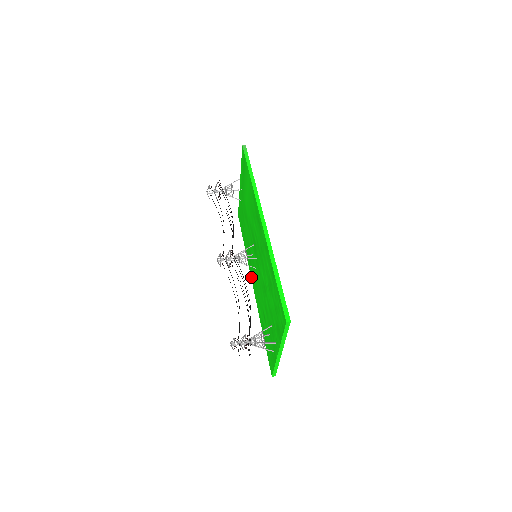
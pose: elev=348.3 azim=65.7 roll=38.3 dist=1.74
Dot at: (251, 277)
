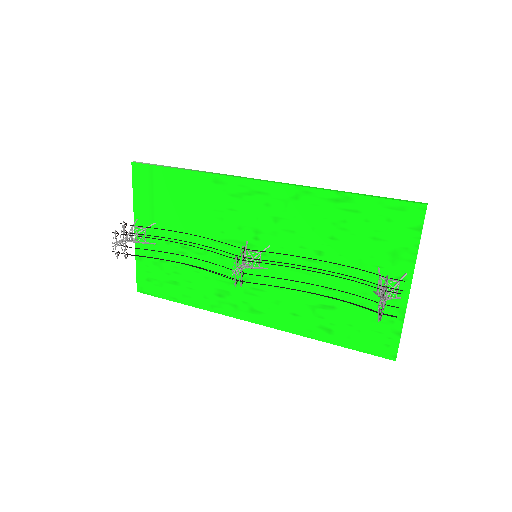
Dot at: (240, 316)
